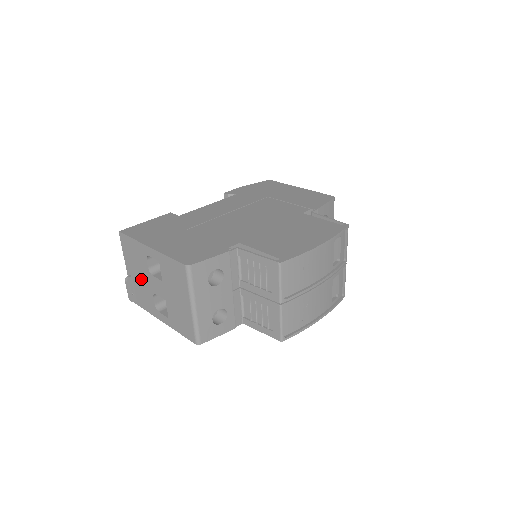
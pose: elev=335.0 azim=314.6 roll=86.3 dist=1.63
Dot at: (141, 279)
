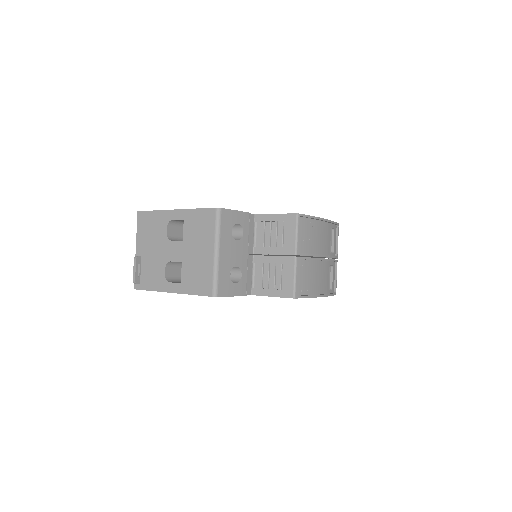
Dot at: (154, 253)
